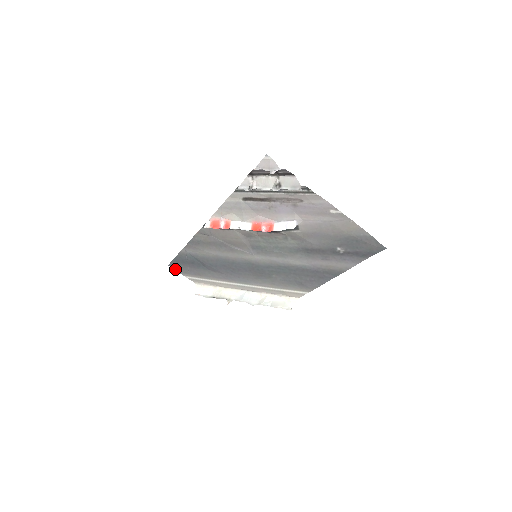
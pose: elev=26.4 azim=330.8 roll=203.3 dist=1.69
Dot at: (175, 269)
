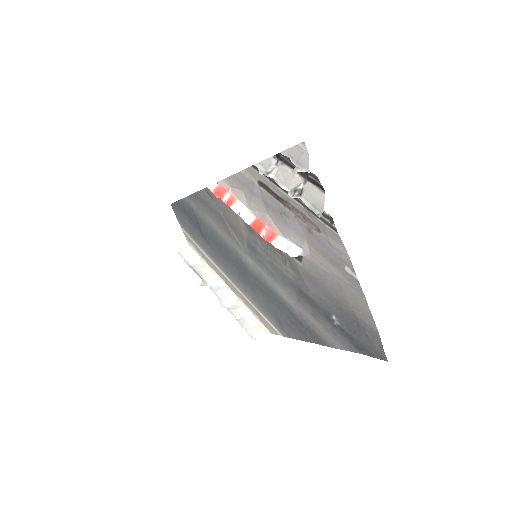
Dot at: (175, 213)
